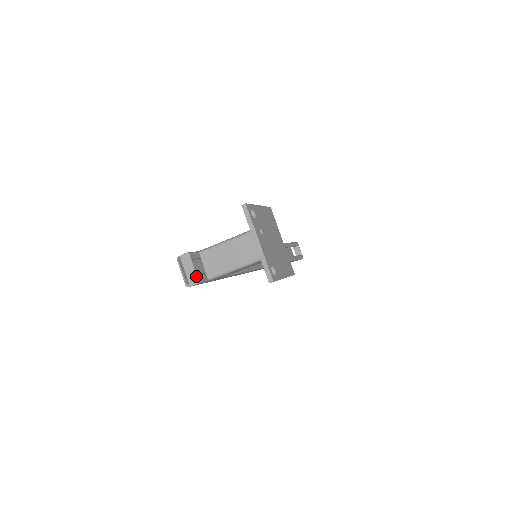
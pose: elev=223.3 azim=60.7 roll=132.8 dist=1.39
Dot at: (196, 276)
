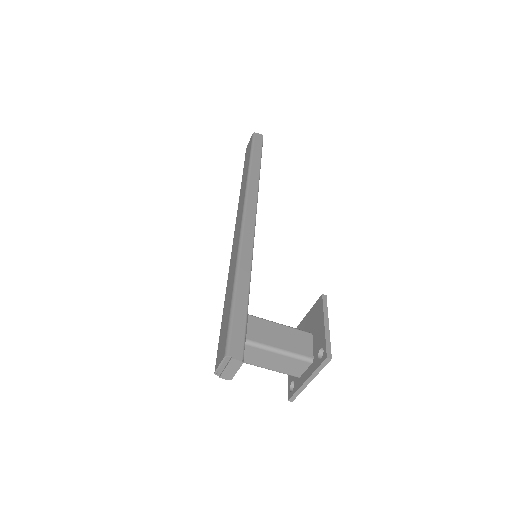
Dot at: occluded
